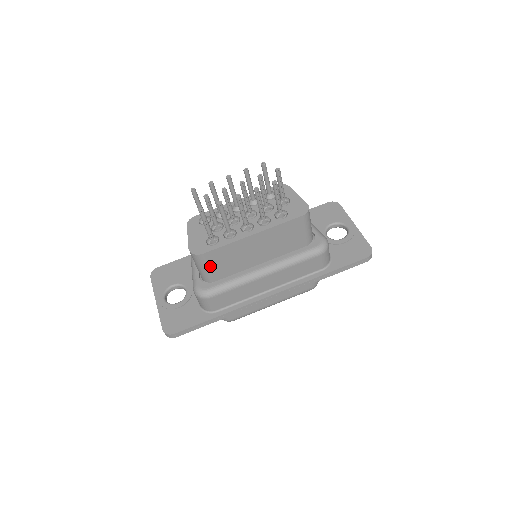
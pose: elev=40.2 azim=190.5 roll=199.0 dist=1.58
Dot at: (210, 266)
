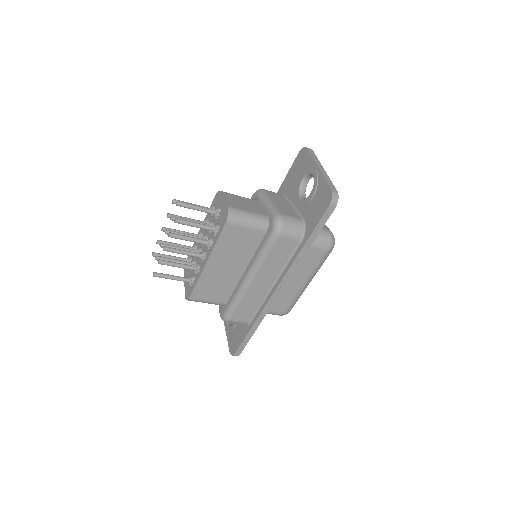
Dot at: (208, 299)
